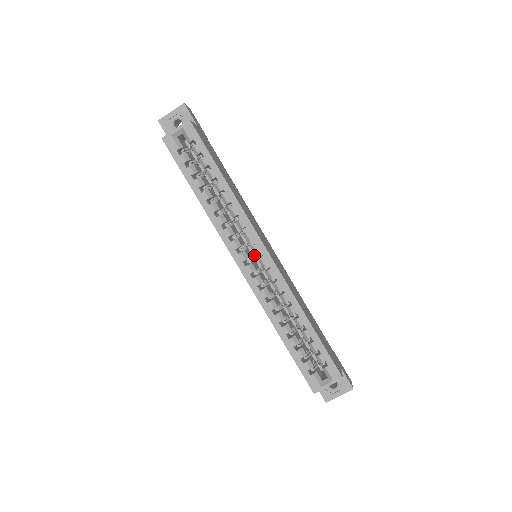
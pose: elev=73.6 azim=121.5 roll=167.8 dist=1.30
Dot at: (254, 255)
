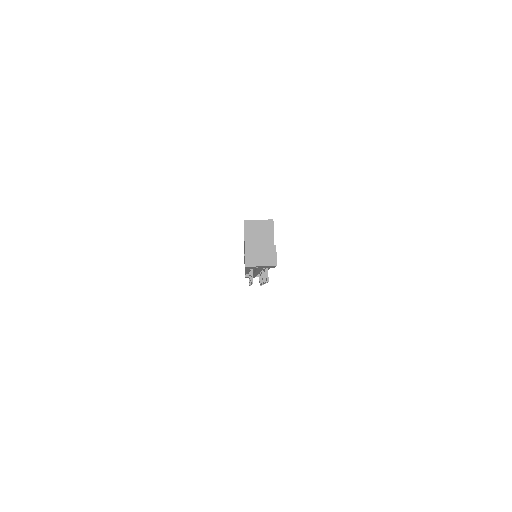
Dot at: occluded
